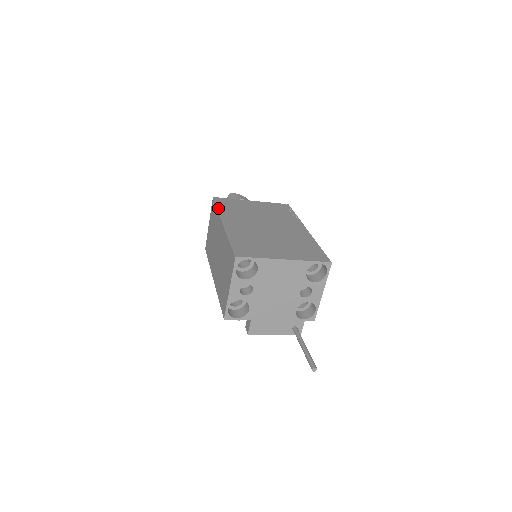
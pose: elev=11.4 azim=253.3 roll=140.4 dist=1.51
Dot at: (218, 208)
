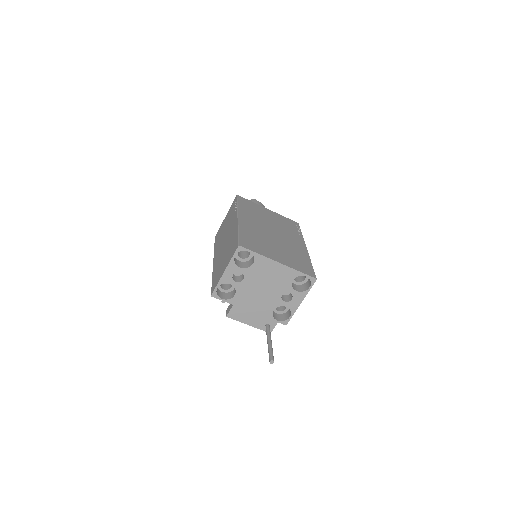
Dot at: (238, 204)
